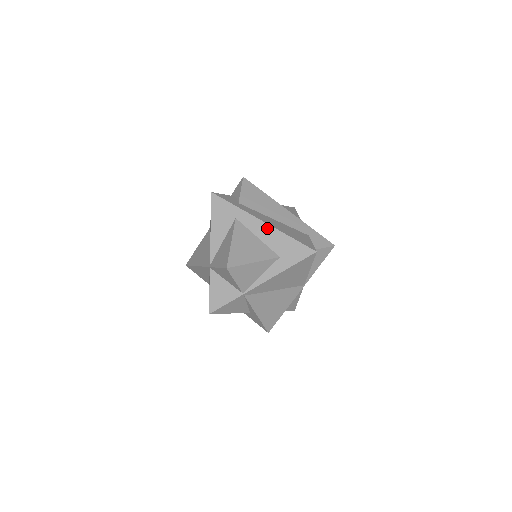
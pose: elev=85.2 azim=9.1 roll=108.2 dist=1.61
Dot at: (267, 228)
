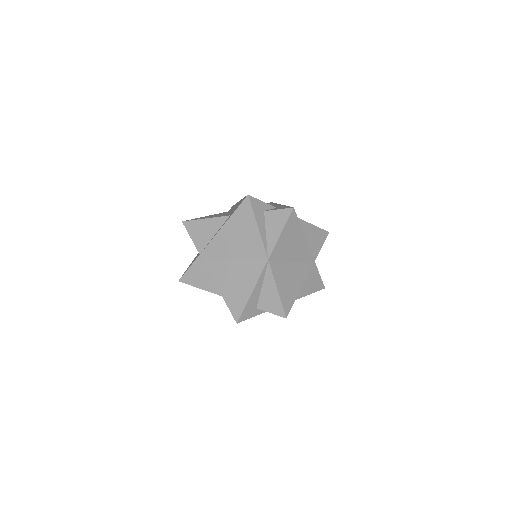
Dot at: occluded
